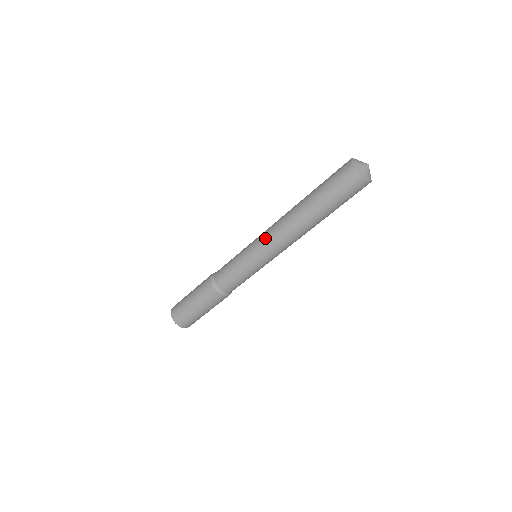
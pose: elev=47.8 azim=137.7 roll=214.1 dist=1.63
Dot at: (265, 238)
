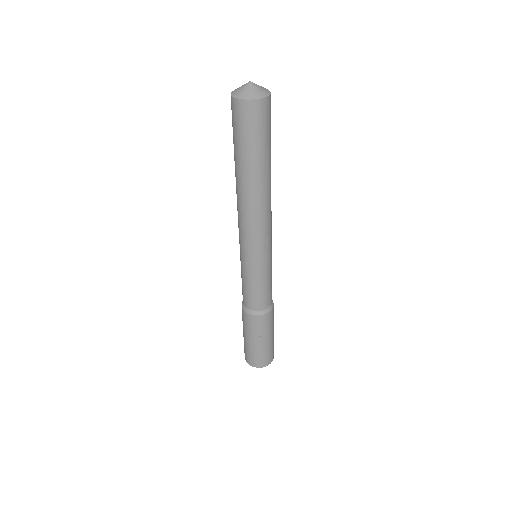
Dot at: occluded
